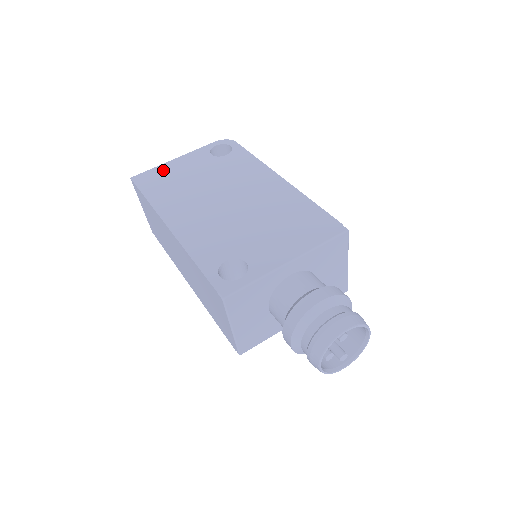
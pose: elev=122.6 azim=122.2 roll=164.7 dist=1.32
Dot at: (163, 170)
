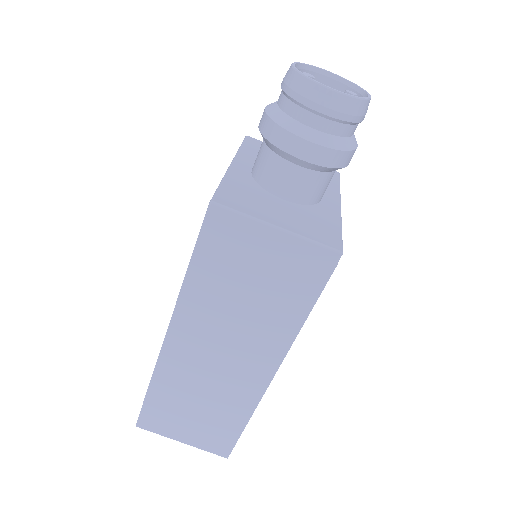
Dot at: occluded
